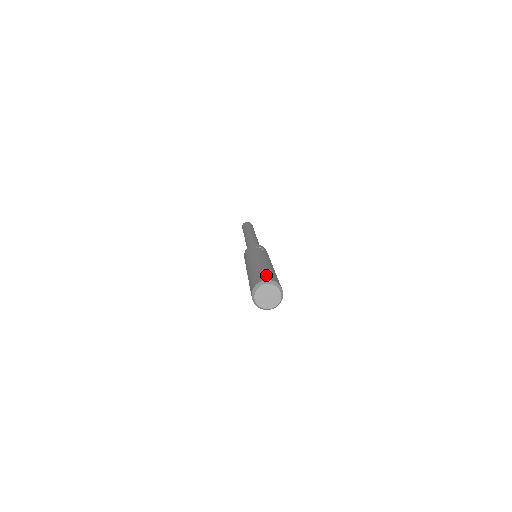
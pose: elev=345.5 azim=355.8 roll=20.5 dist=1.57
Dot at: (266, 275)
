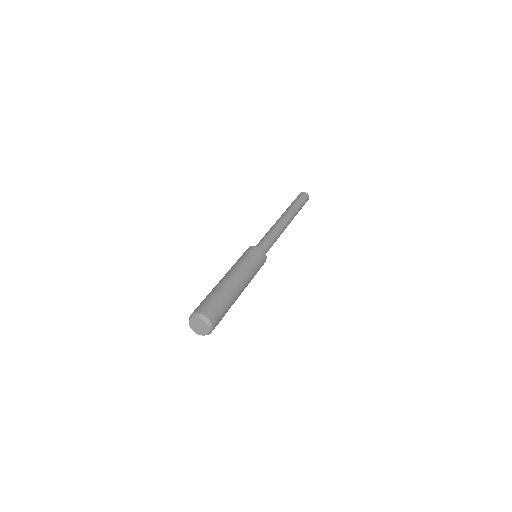
Dot at: (202, 305)
